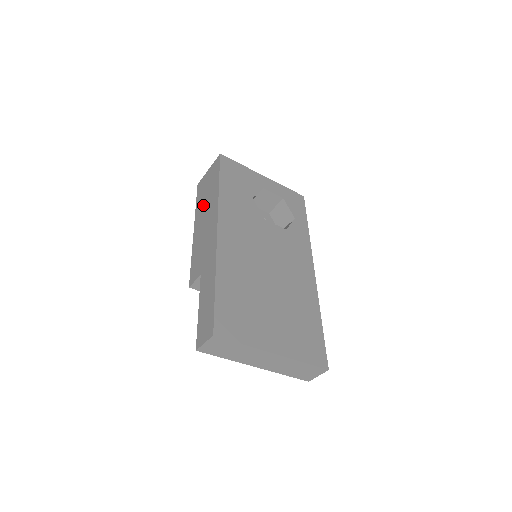
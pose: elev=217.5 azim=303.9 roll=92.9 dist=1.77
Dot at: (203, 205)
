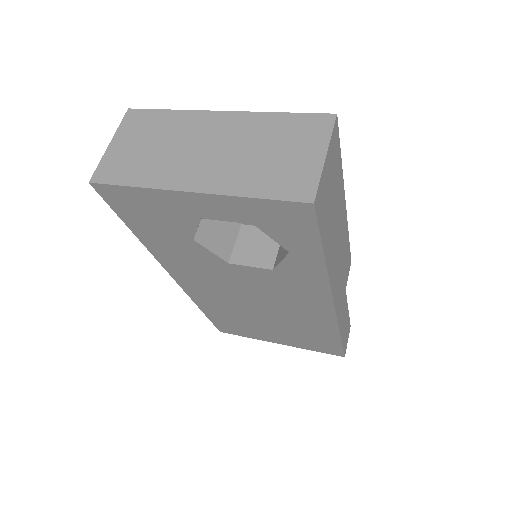
Dot at: occluded
